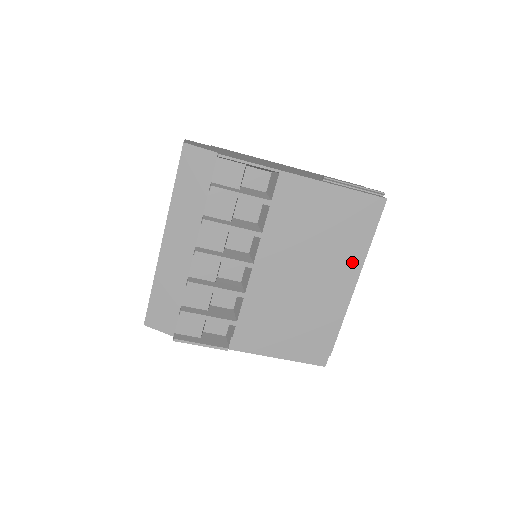
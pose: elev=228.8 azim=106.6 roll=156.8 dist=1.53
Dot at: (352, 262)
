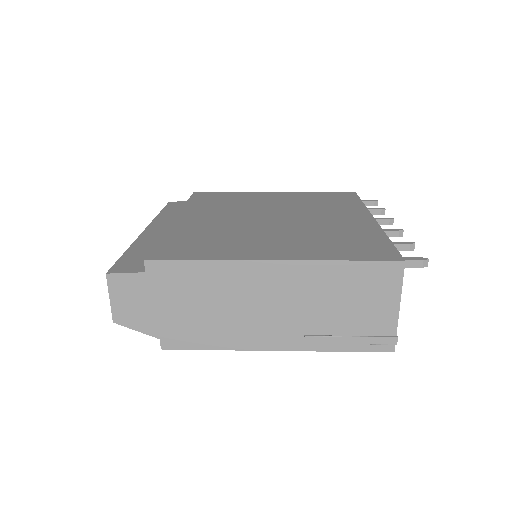
Dot at: occluded
